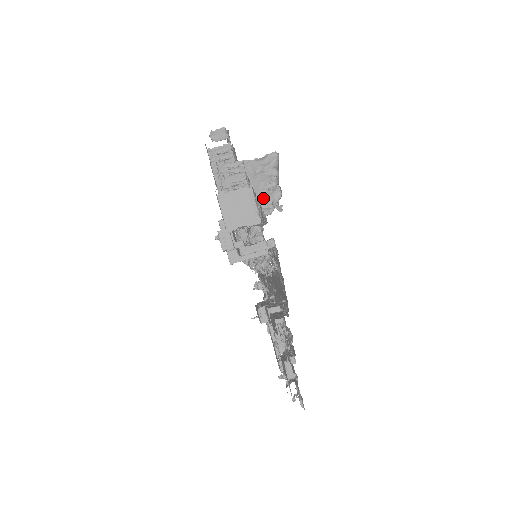
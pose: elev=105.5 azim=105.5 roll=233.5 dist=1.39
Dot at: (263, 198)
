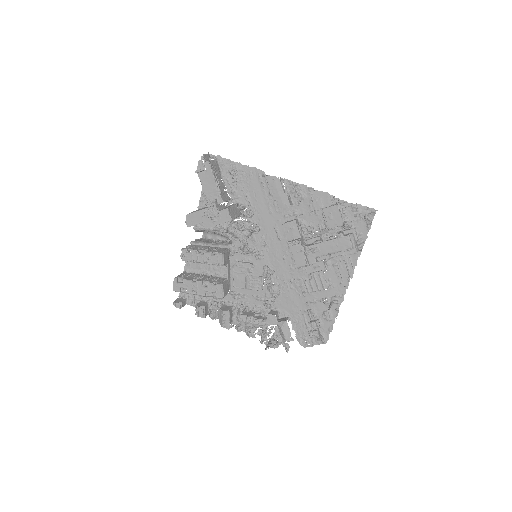
Dot at: (220, 243)
